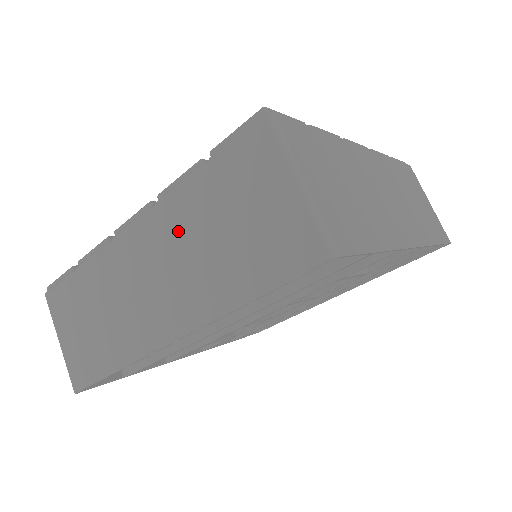
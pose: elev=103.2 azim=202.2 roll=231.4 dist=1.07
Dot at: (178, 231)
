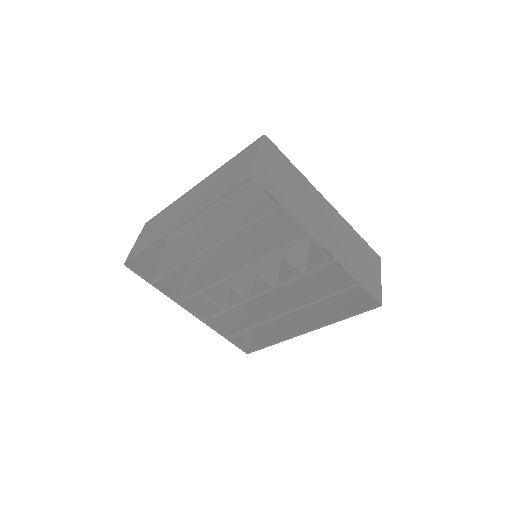
Dot at: (211, 182)
